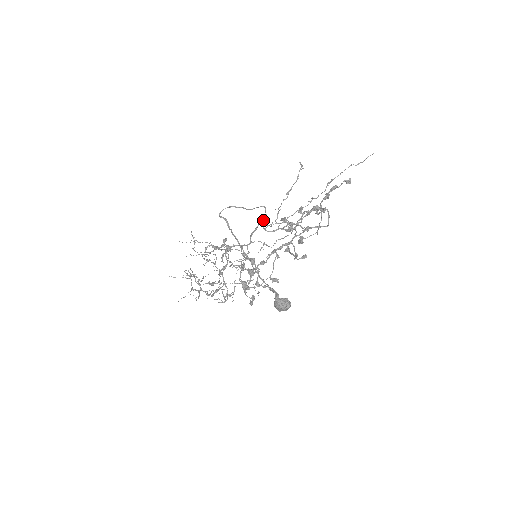
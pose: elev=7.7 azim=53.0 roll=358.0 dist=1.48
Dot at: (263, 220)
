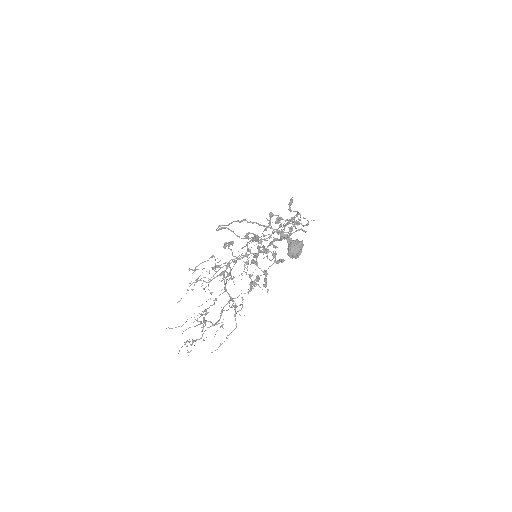
Dot at: occluded
